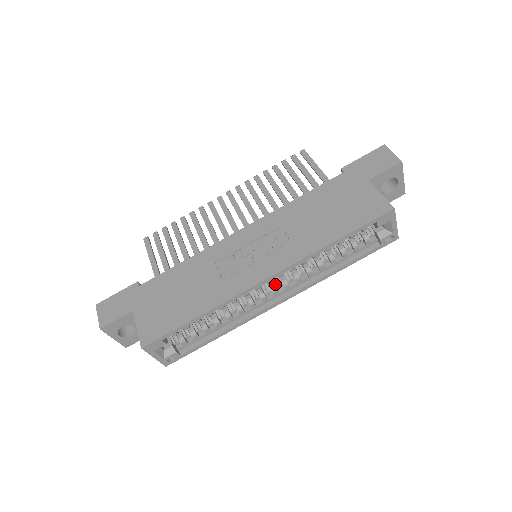
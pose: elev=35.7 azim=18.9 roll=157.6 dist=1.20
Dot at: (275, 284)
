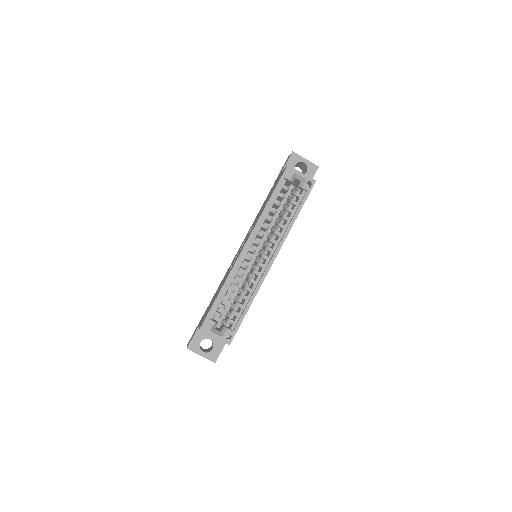
Dot at: (262, 253)
